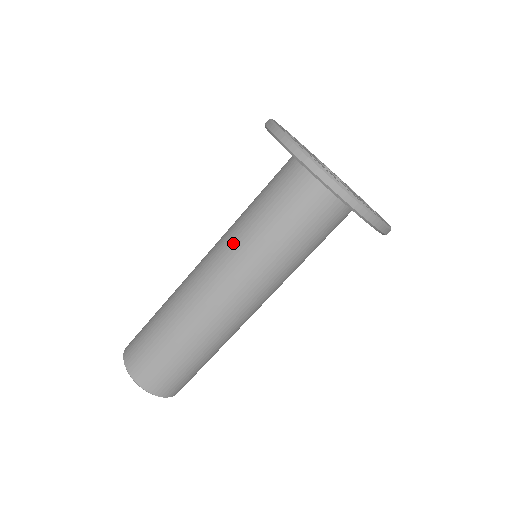
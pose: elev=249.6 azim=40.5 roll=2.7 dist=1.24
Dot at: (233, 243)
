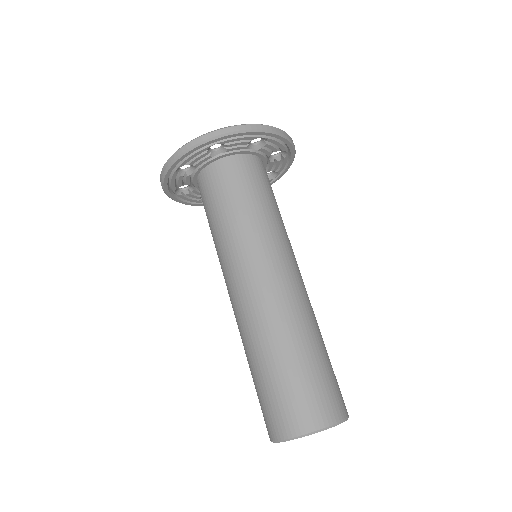
Dot at: (222, 259)
